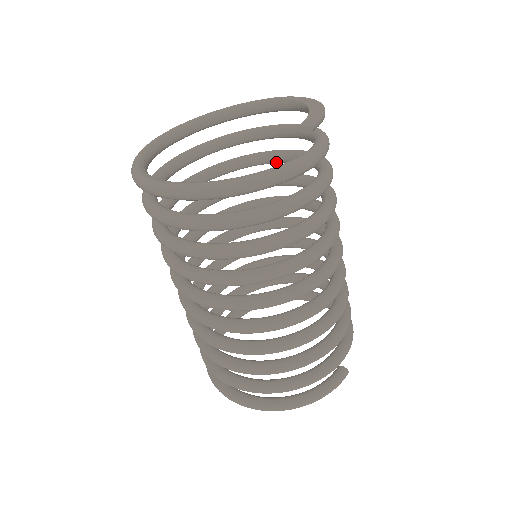
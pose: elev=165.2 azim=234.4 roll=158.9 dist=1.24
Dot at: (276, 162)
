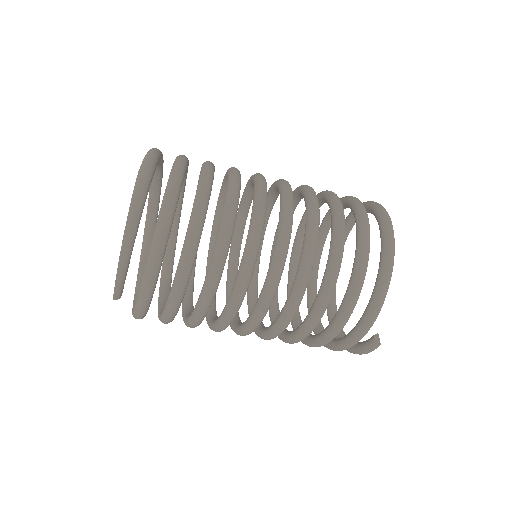
Dot at: occluded
